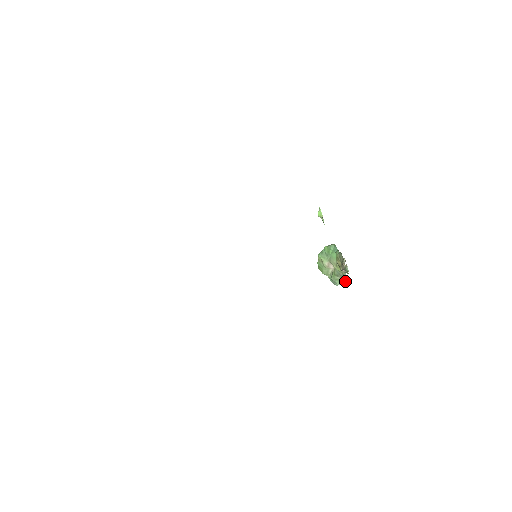
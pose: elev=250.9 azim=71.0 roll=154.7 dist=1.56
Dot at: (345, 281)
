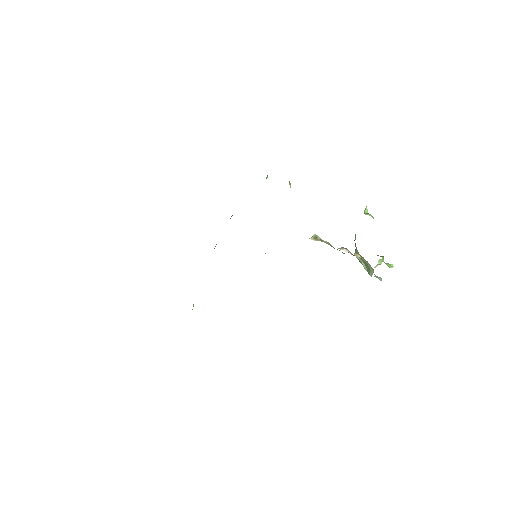
Dot at: (372, 269)
